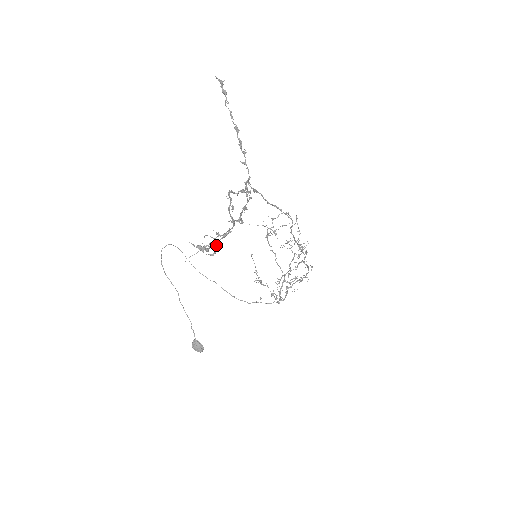
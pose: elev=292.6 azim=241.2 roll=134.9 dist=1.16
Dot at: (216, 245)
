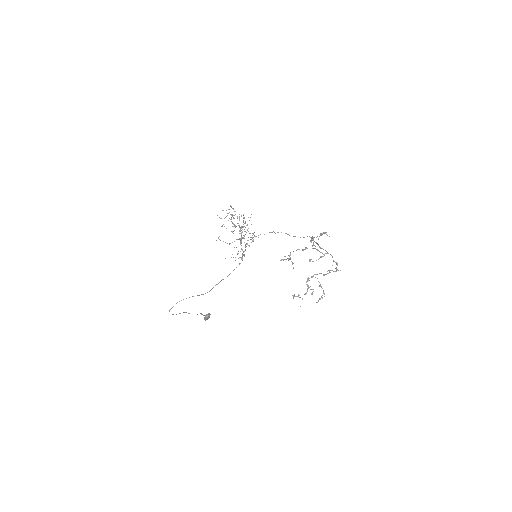
Dot at: (308, 288)
